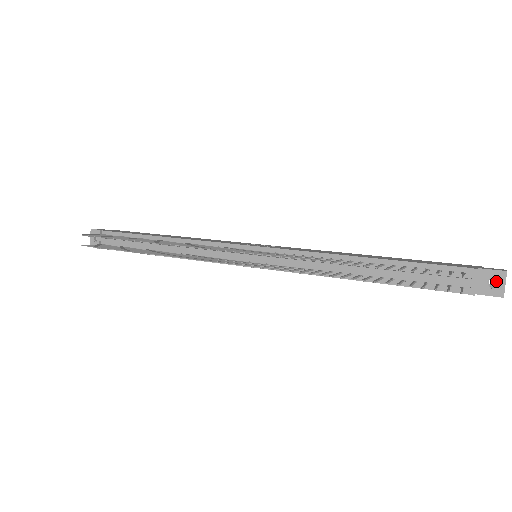
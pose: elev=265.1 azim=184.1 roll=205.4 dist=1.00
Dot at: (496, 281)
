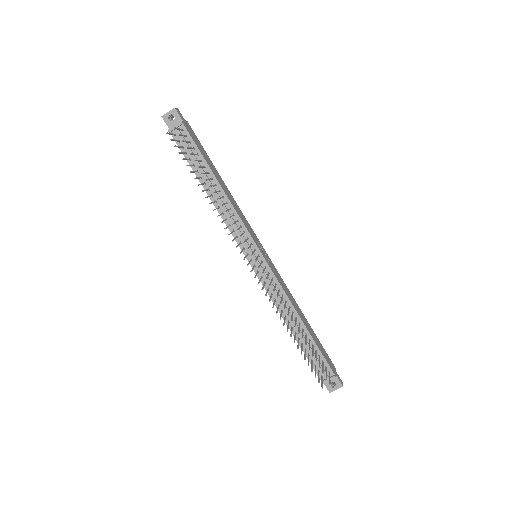
Dot at: (335, 384)
